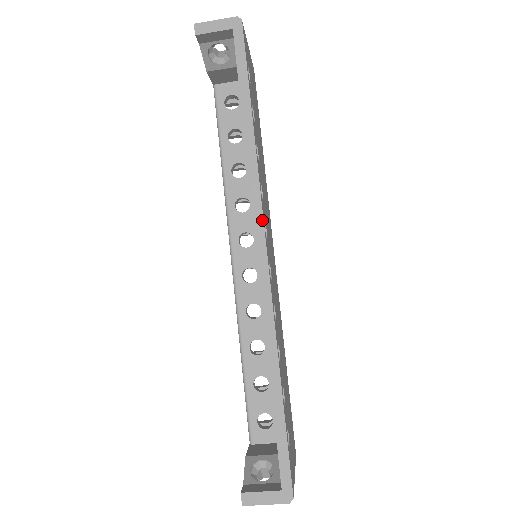
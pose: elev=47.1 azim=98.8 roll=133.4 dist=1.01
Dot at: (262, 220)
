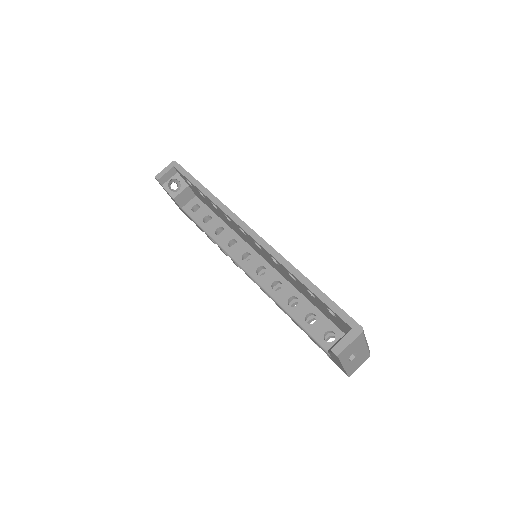
Dot at: (240, 219)
